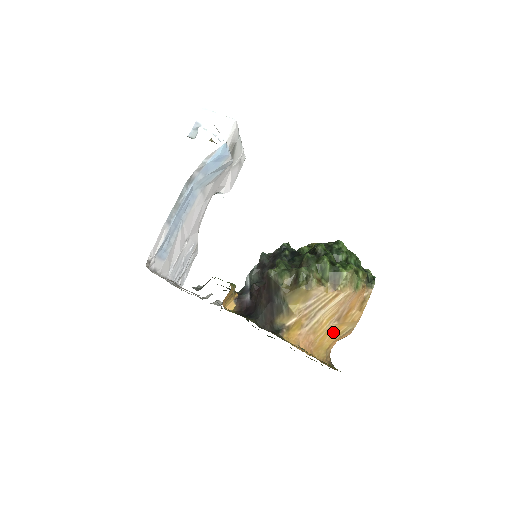
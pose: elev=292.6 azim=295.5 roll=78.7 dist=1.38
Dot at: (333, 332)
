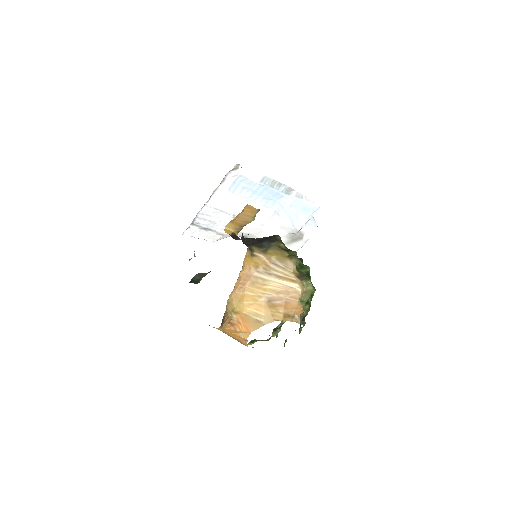
Dot at: (255, 305)
